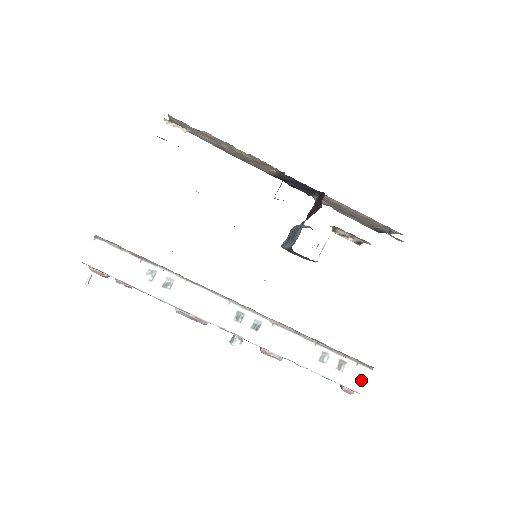
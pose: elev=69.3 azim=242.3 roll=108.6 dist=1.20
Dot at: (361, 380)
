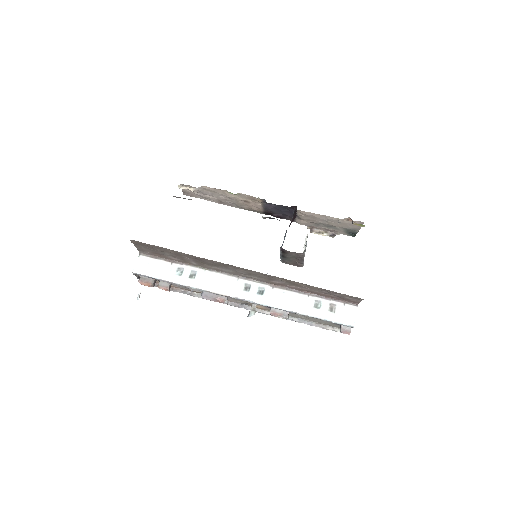
Dot at: (351, 316)
